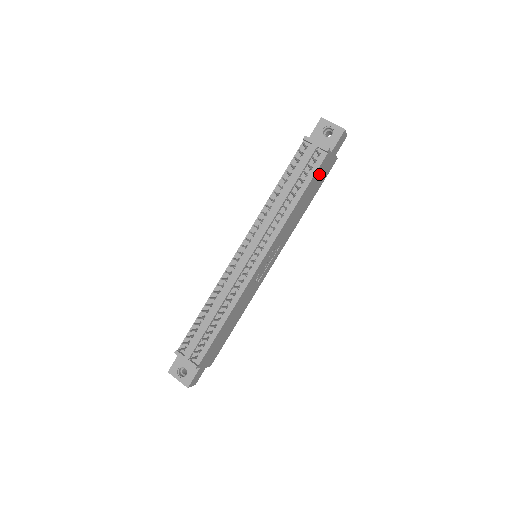
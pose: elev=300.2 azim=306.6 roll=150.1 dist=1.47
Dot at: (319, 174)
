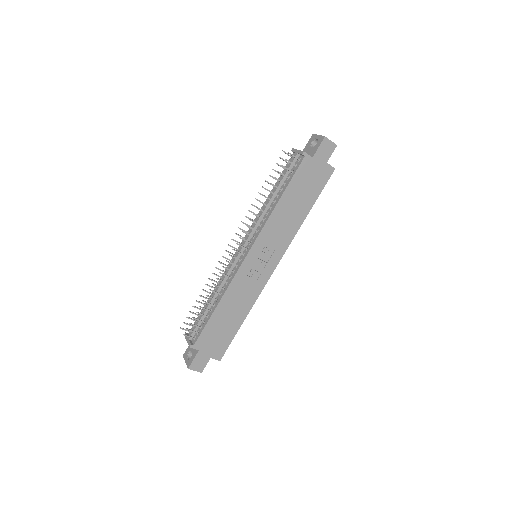
Dot at: (304, 178)
